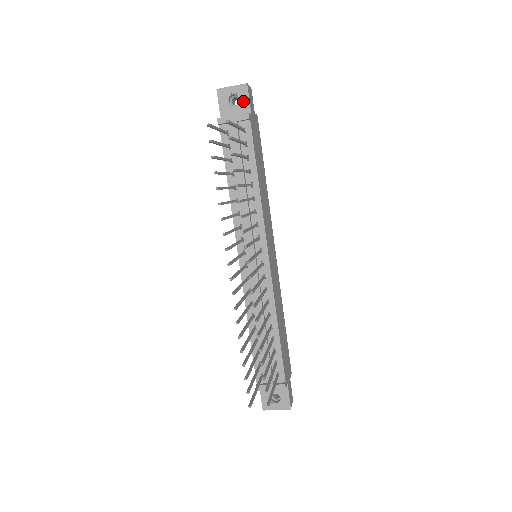
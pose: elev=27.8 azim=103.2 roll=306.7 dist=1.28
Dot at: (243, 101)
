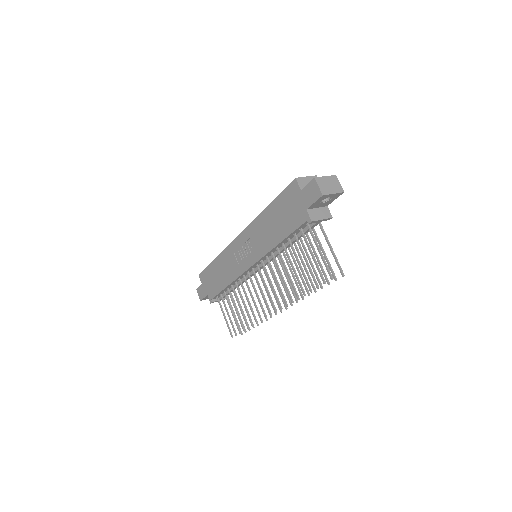
Dot at: (331, 200)
